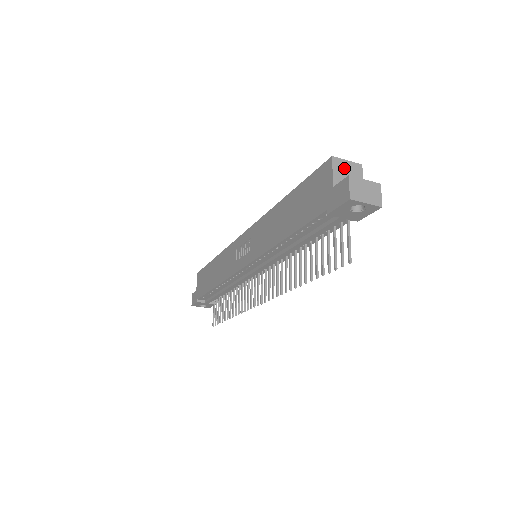
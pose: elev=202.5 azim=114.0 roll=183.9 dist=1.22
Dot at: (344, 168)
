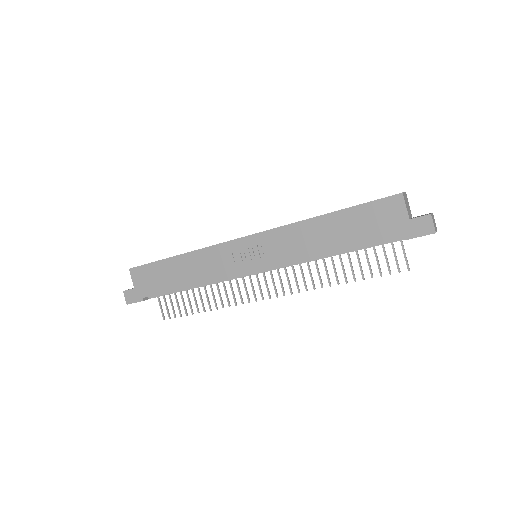
Dot at: (406, 200)
